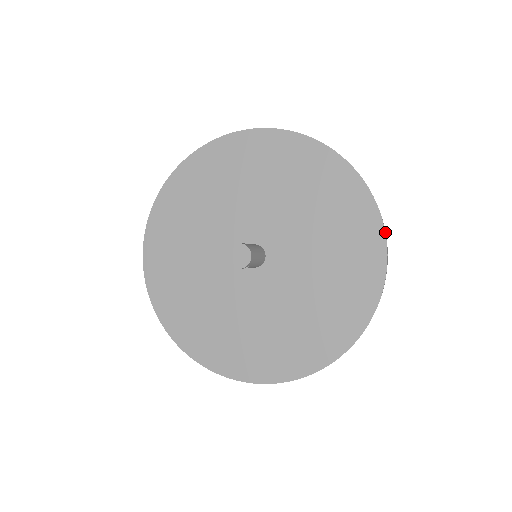
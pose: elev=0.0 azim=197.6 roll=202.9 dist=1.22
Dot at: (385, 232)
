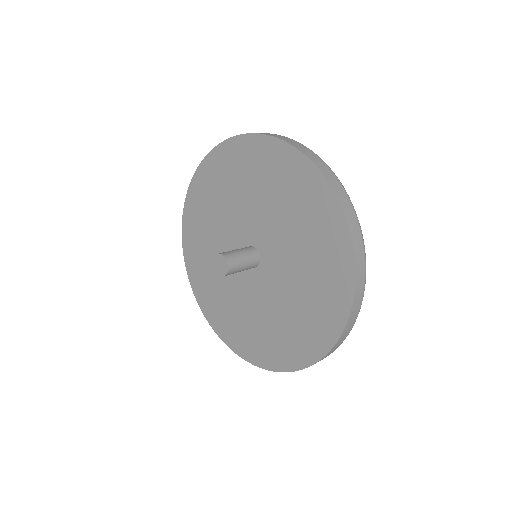
Dot at: (358, 272)
